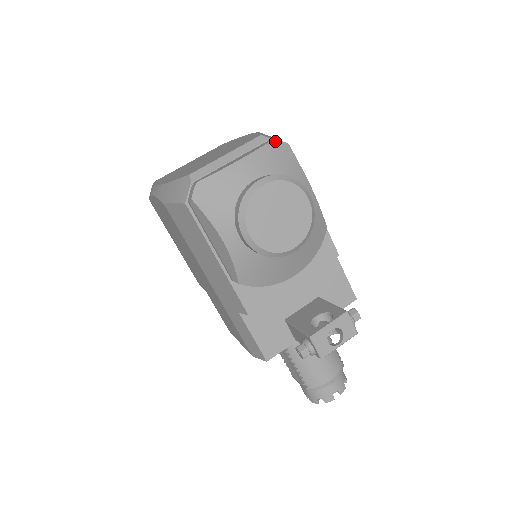
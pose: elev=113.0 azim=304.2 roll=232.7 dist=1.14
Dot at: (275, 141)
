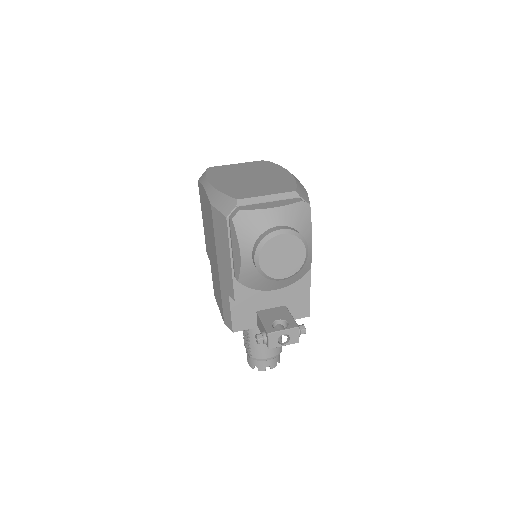
Dot at: (303, 202)
